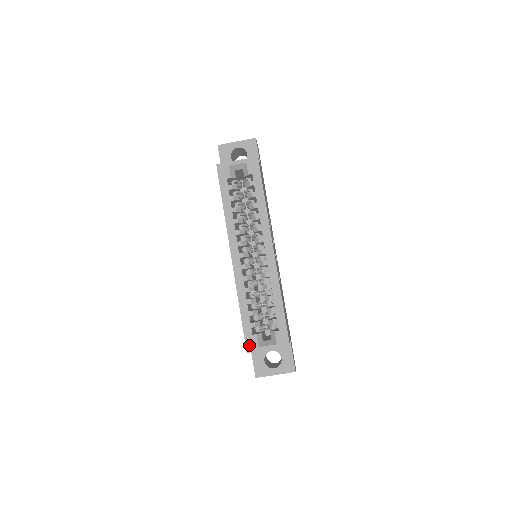
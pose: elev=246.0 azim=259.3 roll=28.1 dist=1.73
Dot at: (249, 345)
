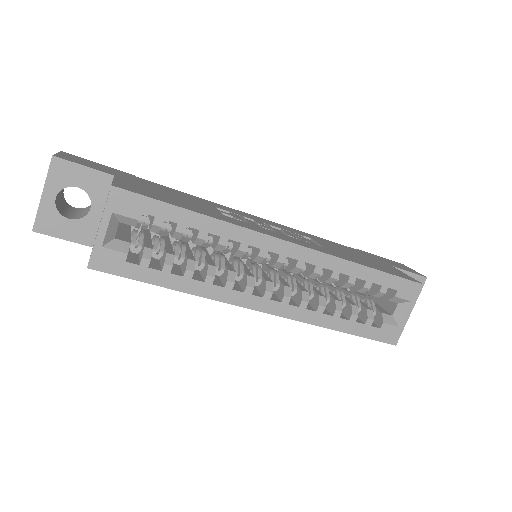
Dot at: (389, 339)
